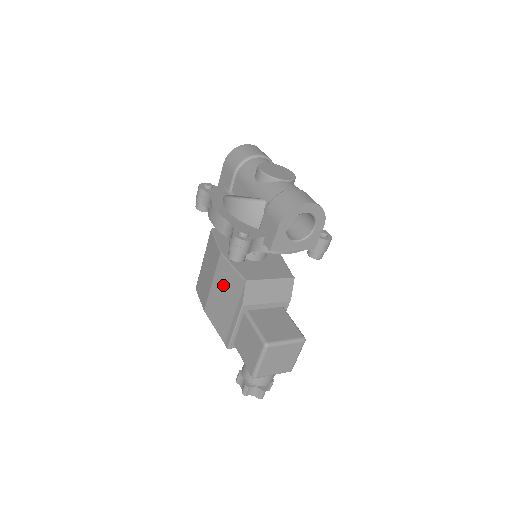
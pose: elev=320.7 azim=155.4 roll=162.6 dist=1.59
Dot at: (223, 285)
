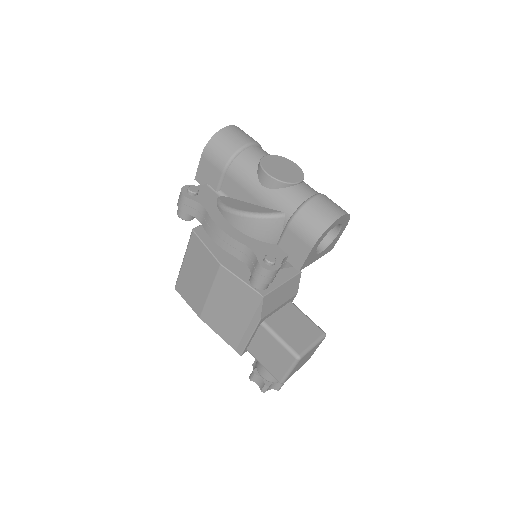
Dot at: (228, 297)
